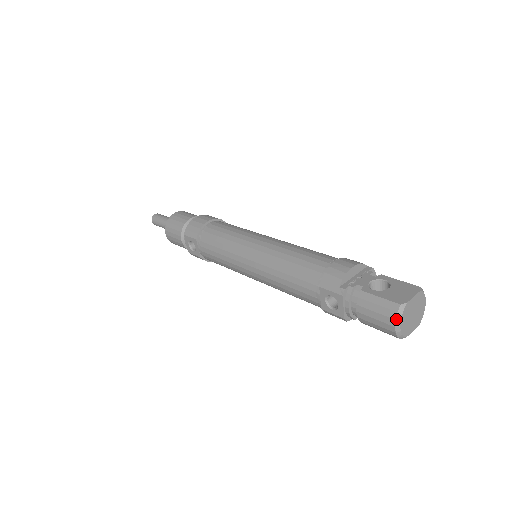
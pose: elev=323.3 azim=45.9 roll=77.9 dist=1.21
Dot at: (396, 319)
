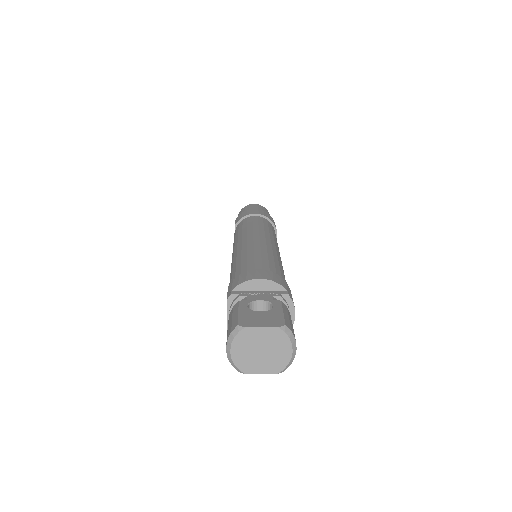
Dot at: (228, 339)
